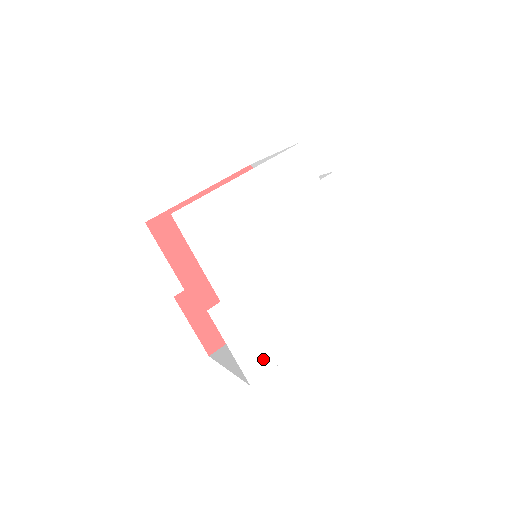
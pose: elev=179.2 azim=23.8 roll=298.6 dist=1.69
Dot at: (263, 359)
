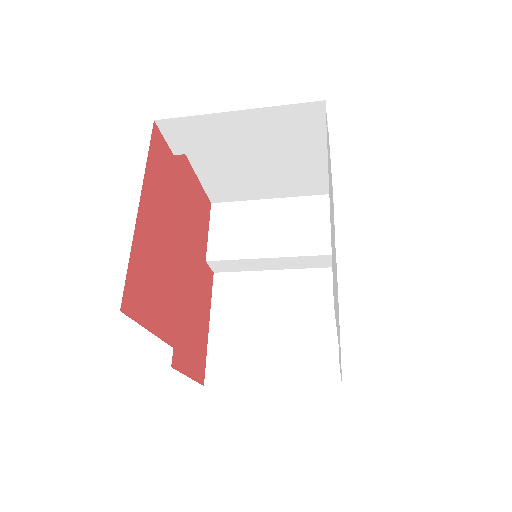
Dot at: occluded
